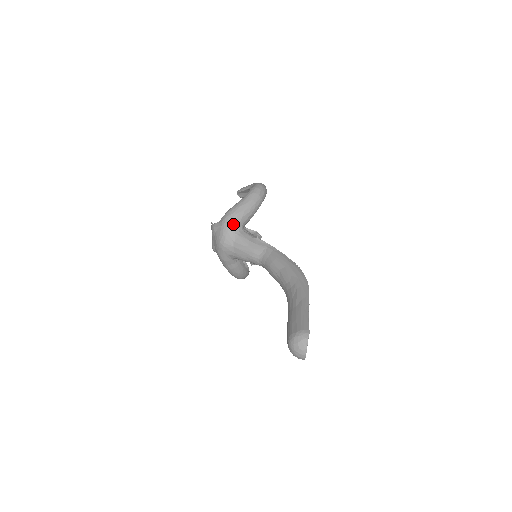
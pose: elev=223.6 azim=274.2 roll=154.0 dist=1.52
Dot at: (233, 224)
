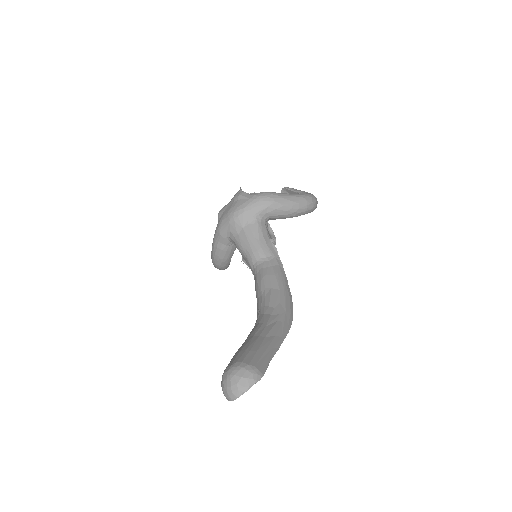
Dot at: (262, 207)
